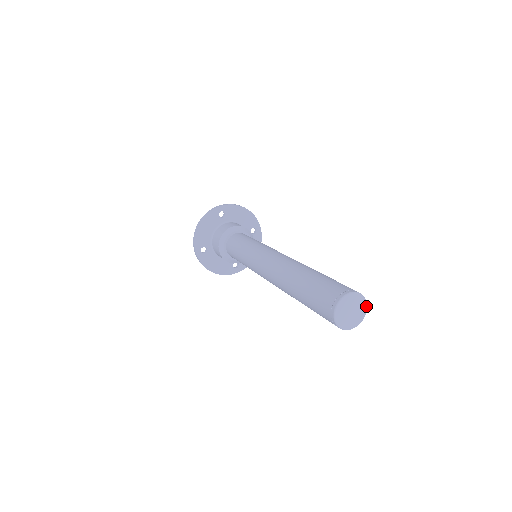
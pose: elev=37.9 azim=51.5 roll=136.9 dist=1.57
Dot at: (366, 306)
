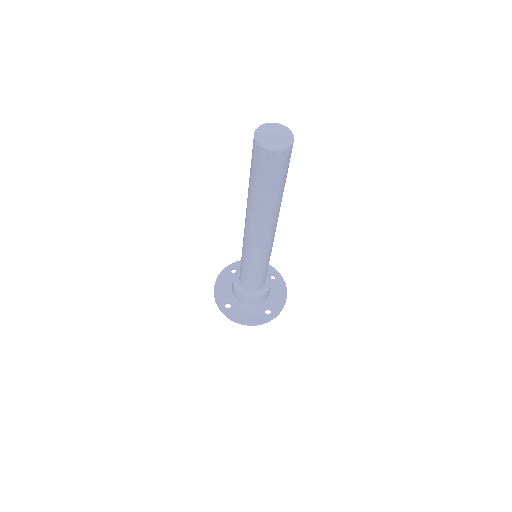
Dot at: (289, 131)
